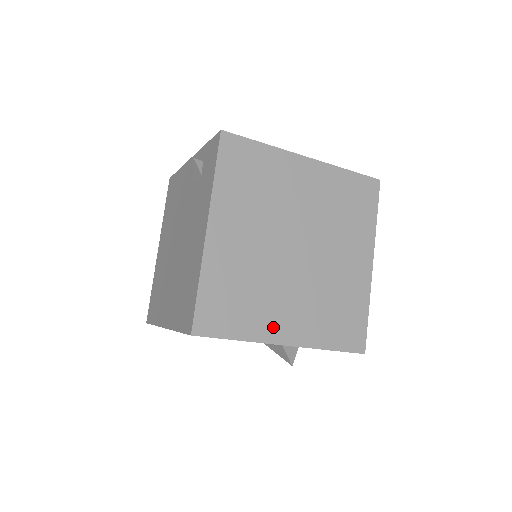
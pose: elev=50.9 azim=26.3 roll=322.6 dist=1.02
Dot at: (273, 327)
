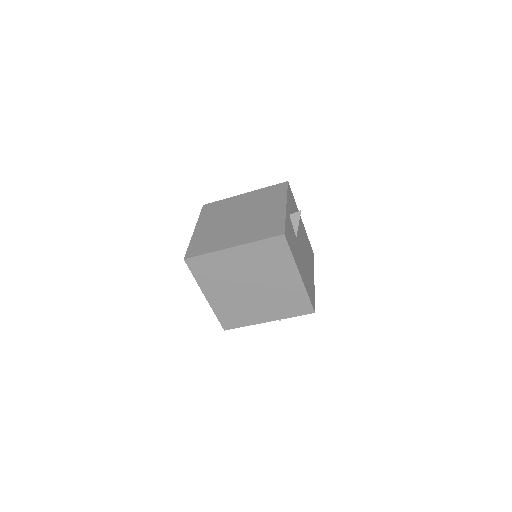
Dot at: (258, 318)
